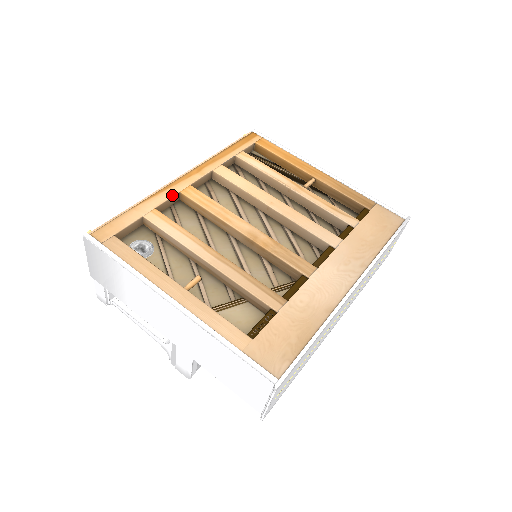
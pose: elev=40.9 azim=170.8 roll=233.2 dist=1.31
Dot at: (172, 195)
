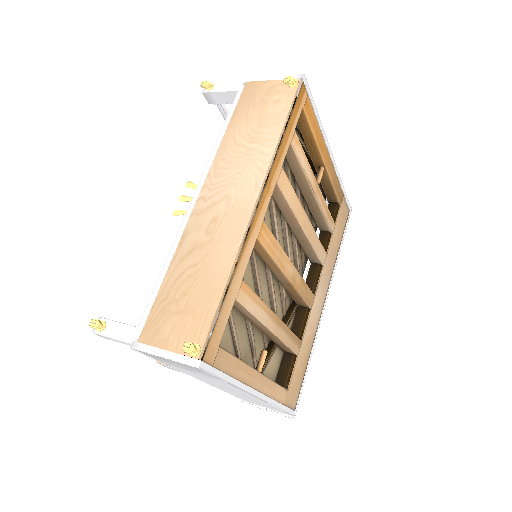
Dot at: occluded
